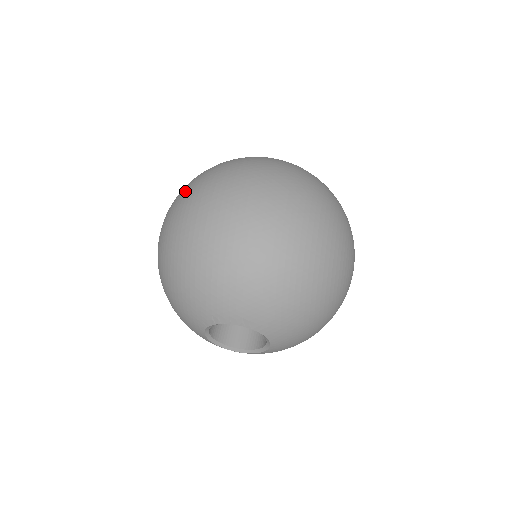
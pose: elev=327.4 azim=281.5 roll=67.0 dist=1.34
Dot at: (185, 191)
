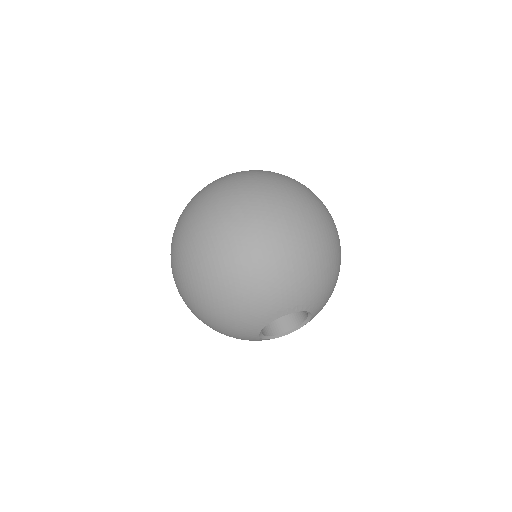
Dot at: (199, 221)
